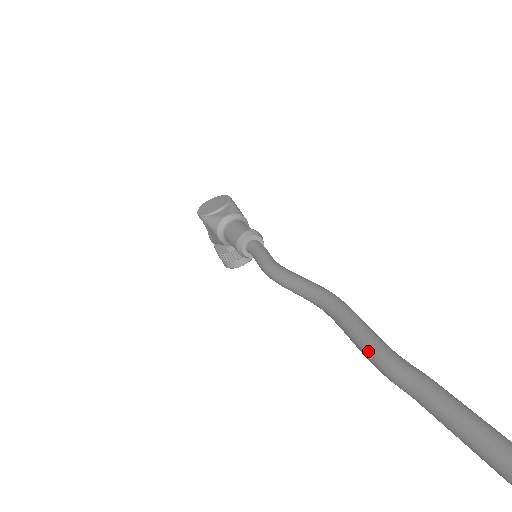
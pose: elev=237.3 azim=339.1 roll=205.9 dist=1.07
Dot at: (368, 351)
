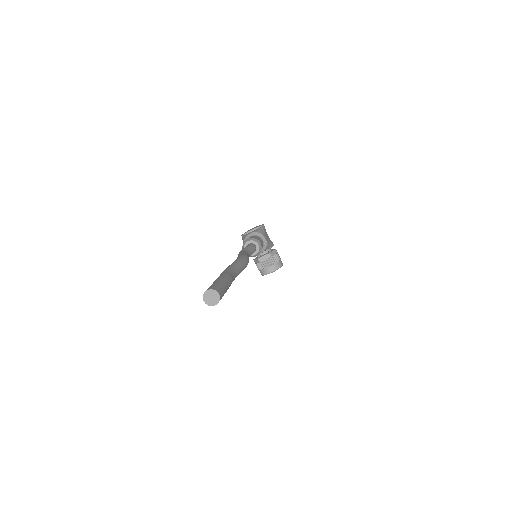
Dot at: occluded
